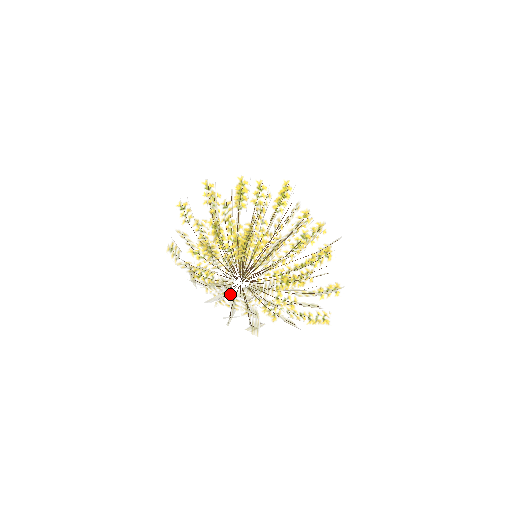
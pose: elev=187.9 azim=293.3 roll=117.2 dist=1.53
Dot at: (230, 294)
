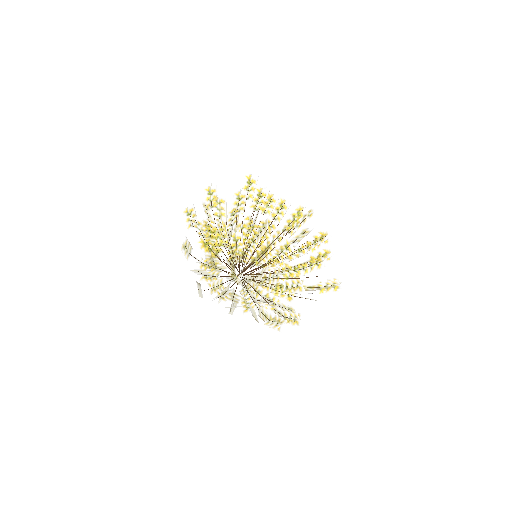
Dot at: (251, 298)
